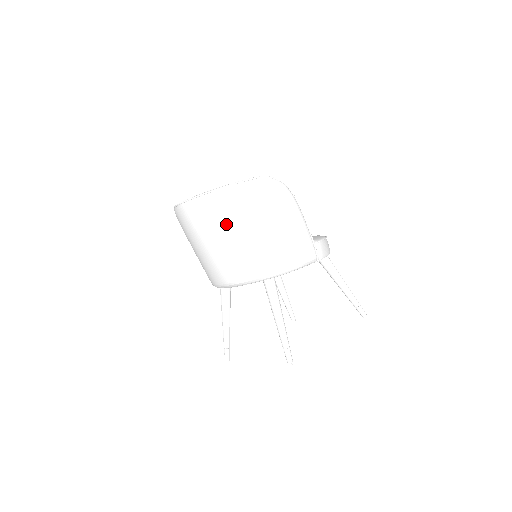
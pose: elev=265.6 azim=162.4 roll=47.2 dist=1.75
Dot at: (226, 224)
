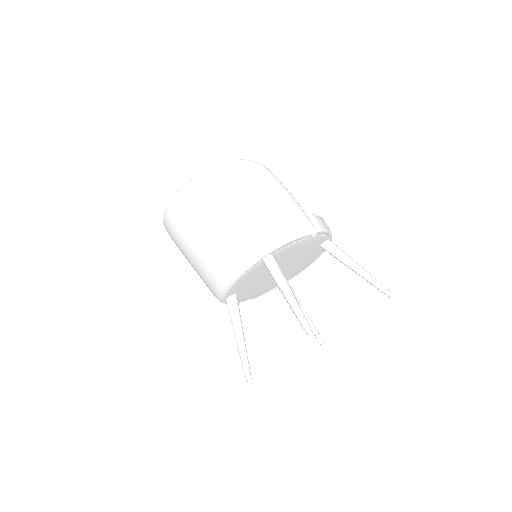
Dot at: (211, 207)
